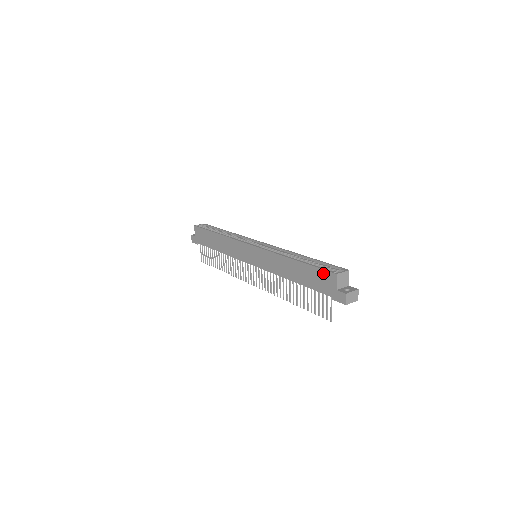
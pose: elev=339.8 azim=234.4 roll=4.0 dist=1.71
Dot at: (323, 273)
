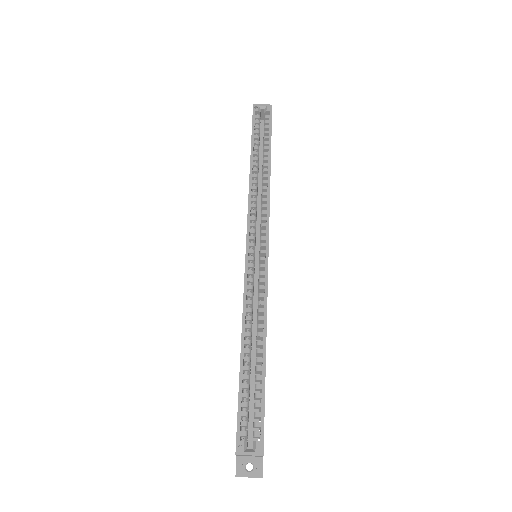
Dot at: (237, 424)
